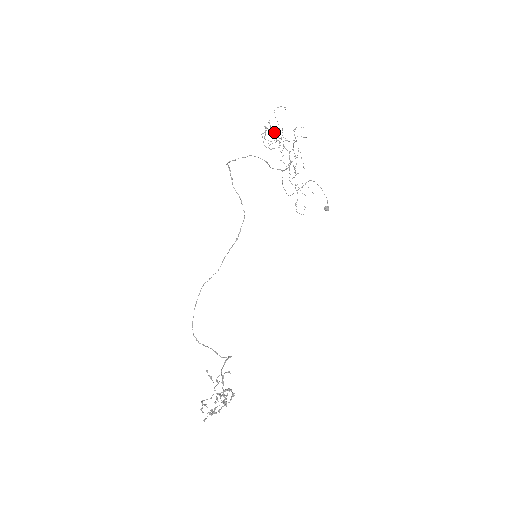
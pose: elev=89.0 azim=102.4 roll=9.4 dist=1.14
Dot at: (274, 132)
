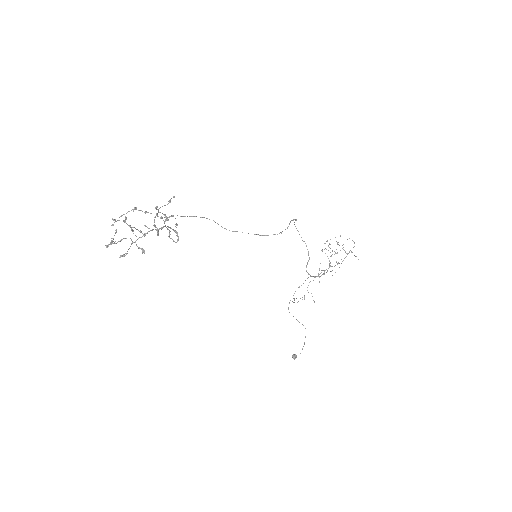
Dot at: (338, 242)
